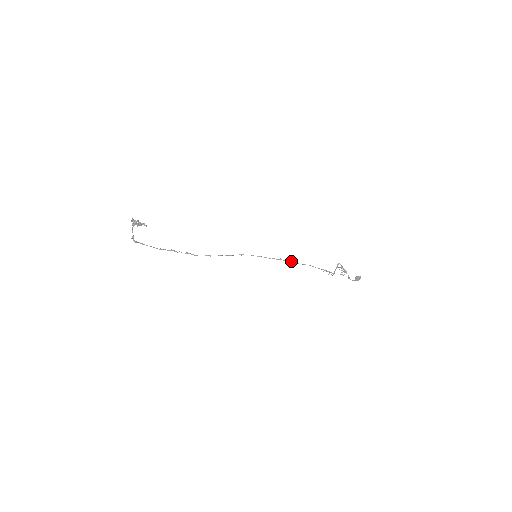
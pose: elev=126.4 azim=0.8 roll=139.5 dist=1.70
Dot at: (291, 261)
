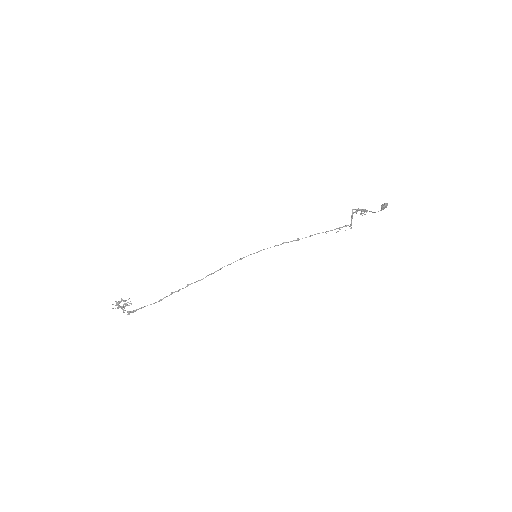
Dot at: occluded
